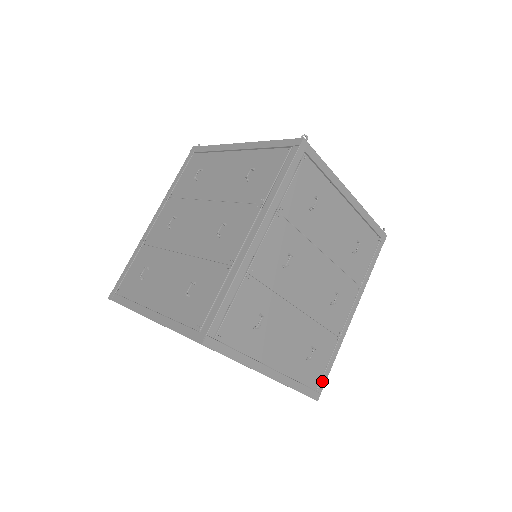
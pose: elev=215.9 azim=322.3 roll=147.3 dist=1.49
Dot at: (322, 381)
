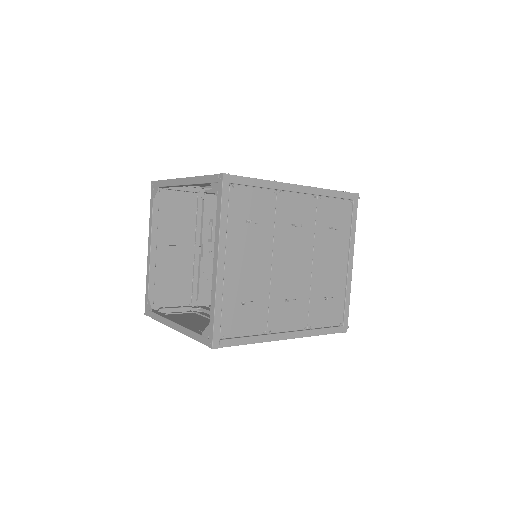
Dot at: (229, 340)
